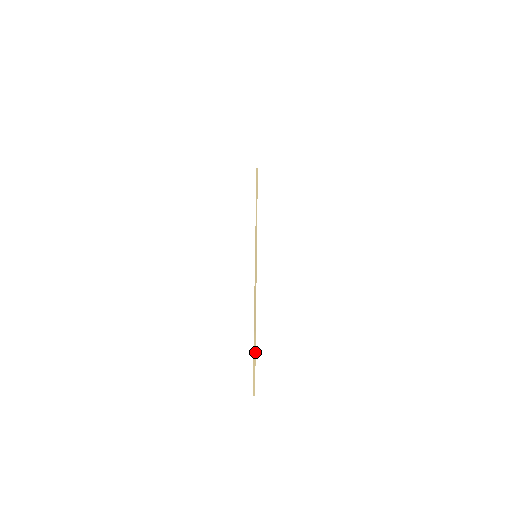
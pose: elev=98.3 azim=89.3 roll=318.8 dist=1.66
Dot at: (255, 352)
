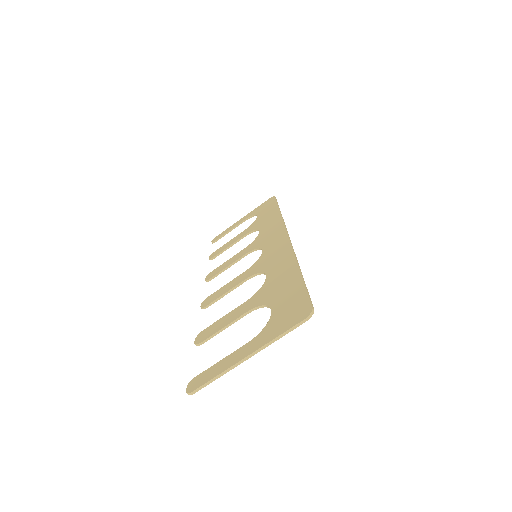
Dot at: (285, 334)
